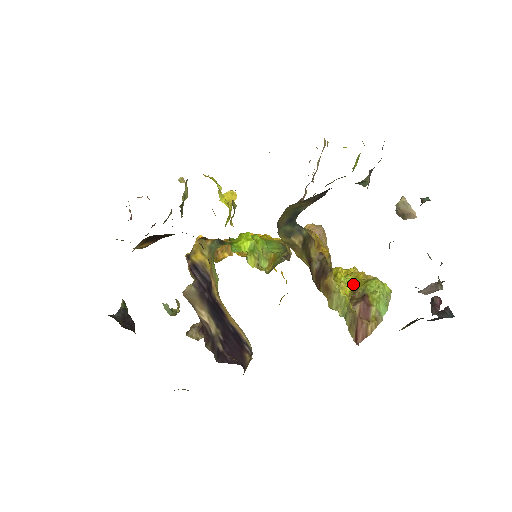
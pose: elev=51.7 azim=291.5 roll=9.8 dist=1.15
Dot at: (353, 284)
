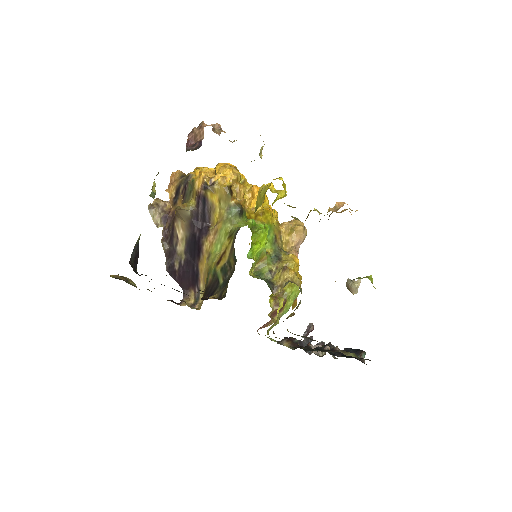
Dot at: occluded
